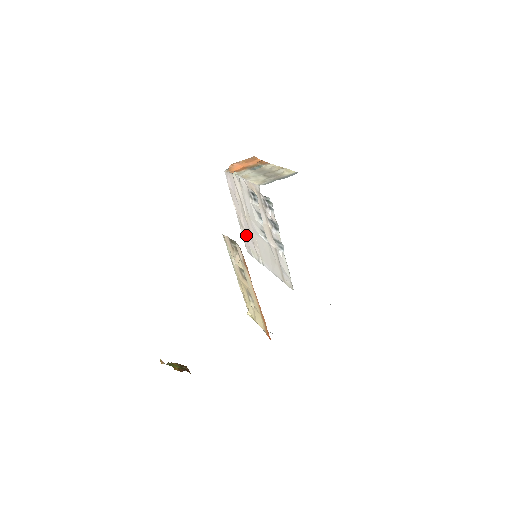
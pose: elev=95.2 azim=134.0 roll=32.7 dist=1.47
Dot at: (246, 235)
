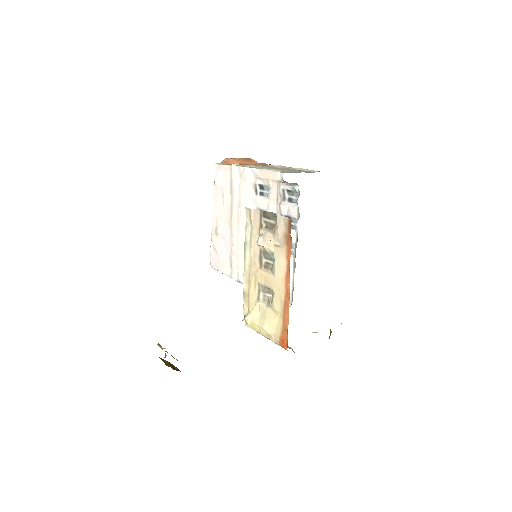
Dot at: (220, 244)
